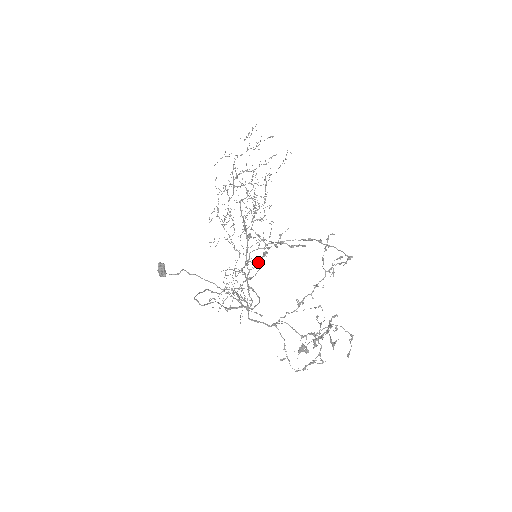
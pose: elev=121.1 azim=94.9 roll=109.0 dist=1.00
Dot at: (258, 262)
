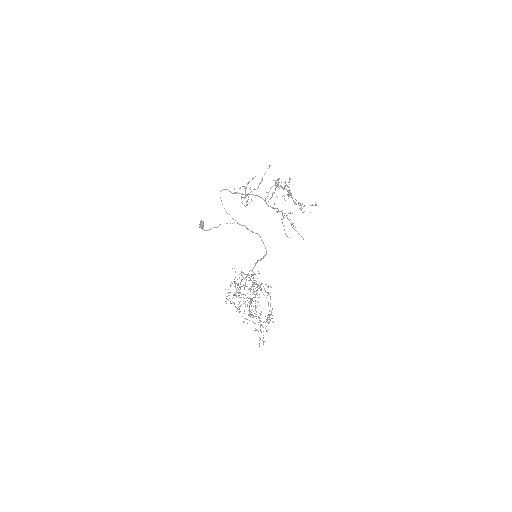
Dot at: (245, 195)
